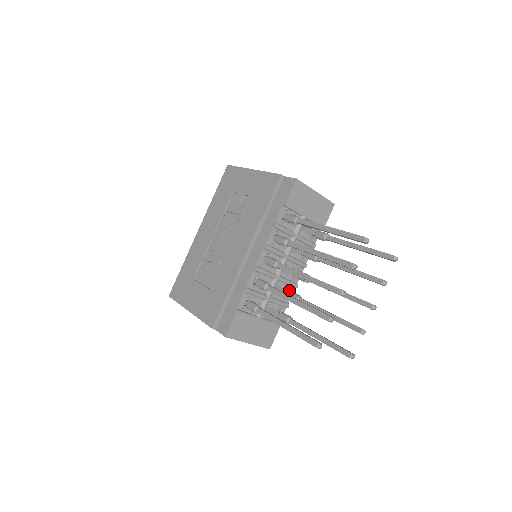
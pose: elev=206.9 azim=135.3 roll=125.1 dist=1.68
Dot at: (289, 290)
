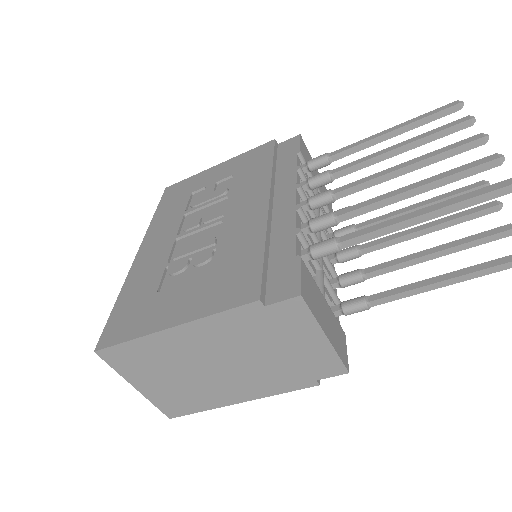
Dot at: occluded
